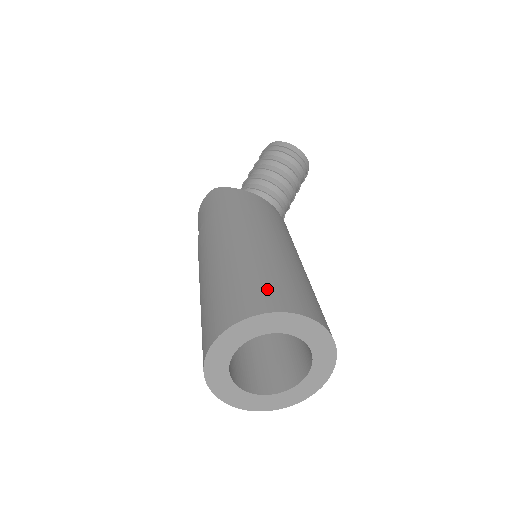
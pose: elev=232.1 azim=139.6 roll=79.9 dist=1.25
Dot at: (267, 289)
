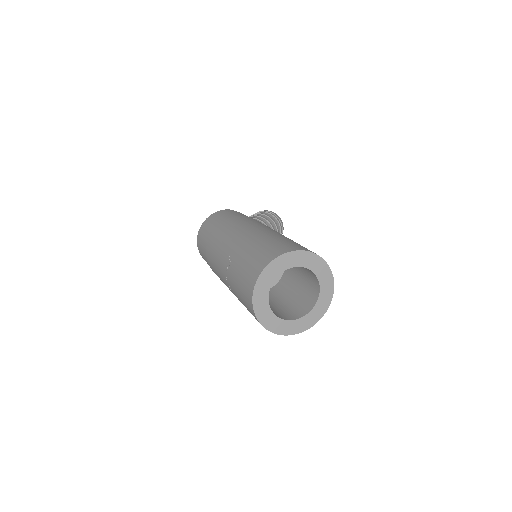
Dot at: occluded
